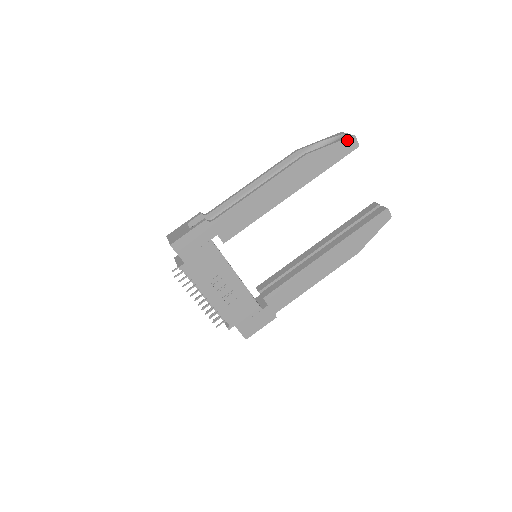
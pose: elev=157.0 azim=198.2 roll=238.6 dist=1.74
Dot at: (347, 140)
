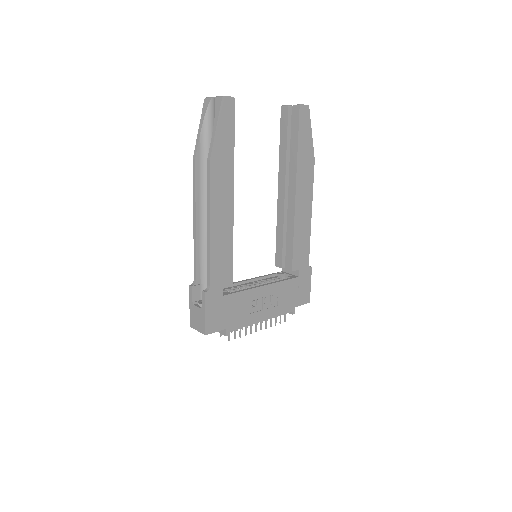
Dot at: (222, 107)
